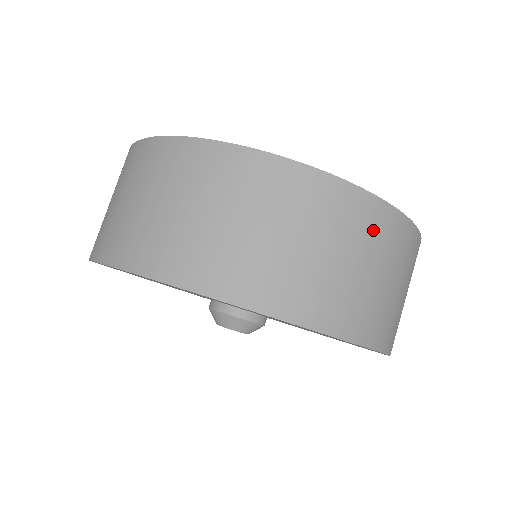
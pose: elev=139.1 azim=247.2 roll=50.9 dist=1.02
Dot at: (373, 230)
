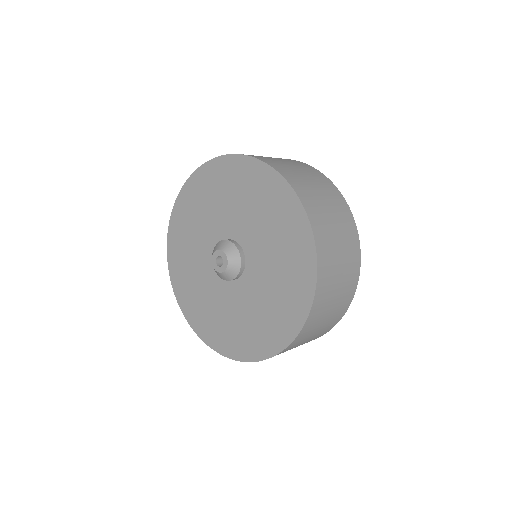
Dot at: (337, 201)
